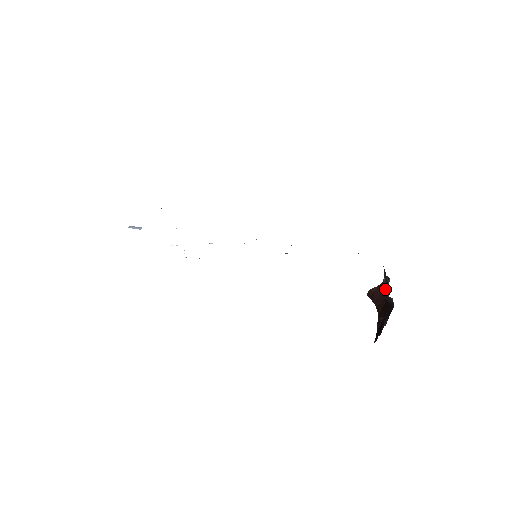
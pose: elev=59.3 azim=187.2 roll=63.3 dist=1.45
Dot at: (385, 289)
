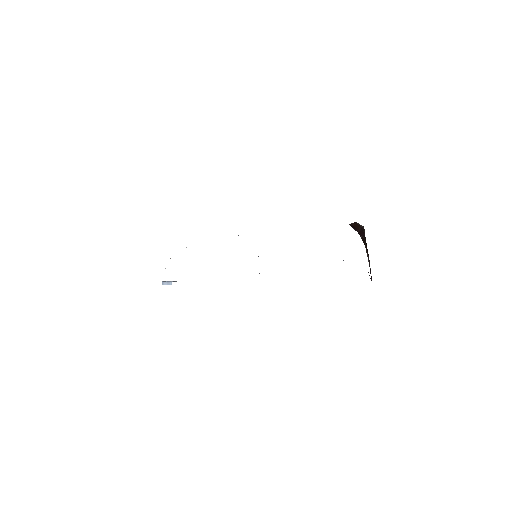
Dot at: (360, 227)
